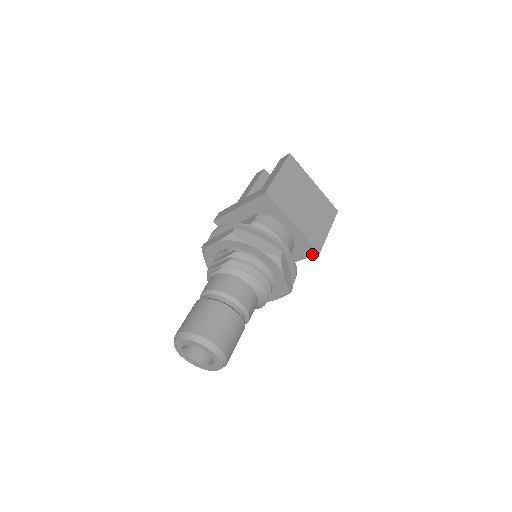
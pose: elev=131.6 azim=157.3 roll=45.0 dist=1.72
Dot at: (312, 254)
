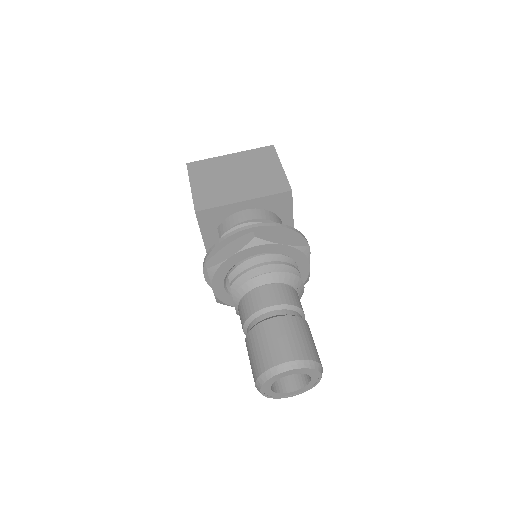
Dot at: (290, 198)
